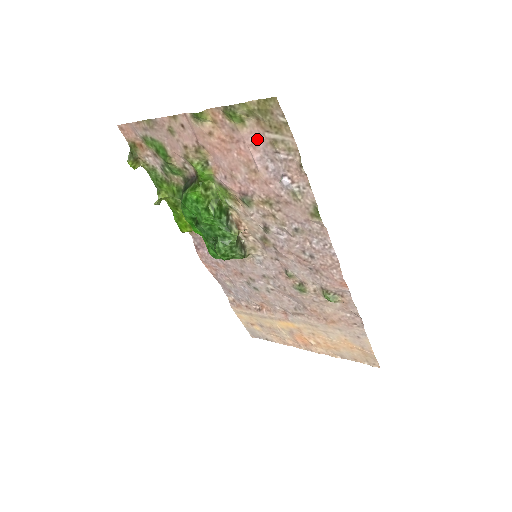
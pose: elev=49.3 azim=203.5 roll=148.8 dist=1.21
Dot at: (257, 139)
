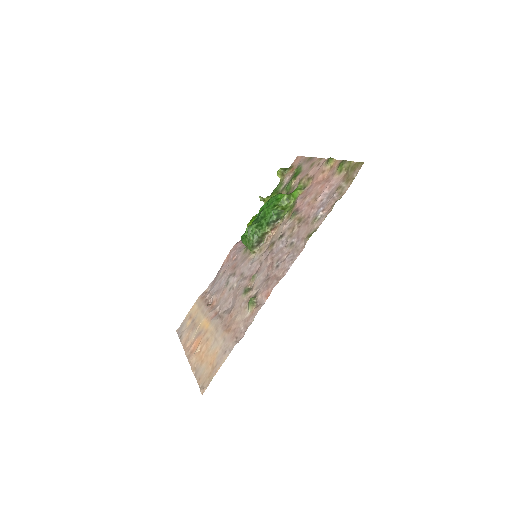
Dot at: (336, 183)
